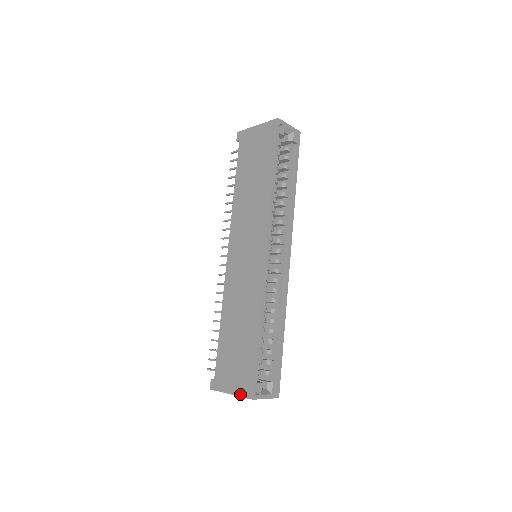
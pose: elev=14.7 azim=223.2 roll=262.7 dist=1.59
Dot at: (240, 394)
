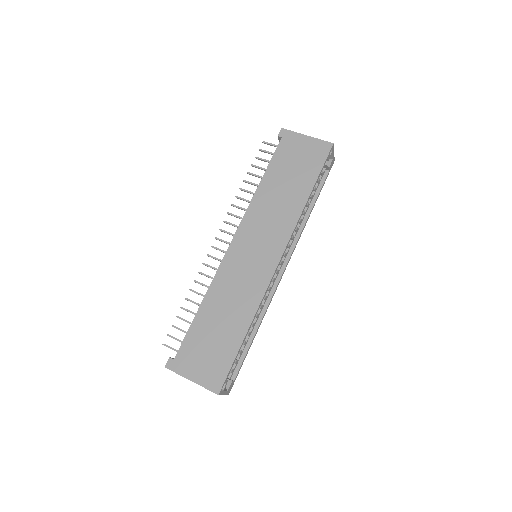
Dot at: (204, 385)
